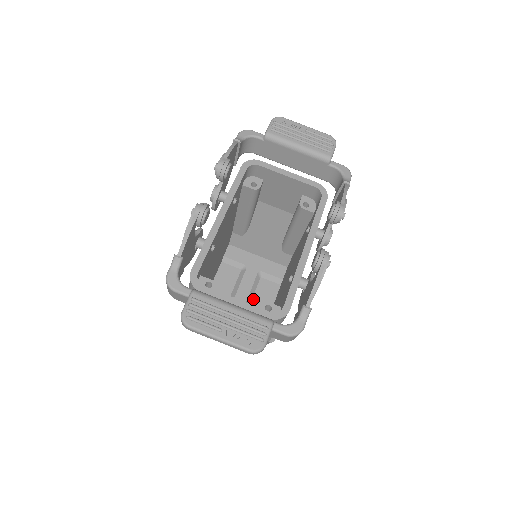
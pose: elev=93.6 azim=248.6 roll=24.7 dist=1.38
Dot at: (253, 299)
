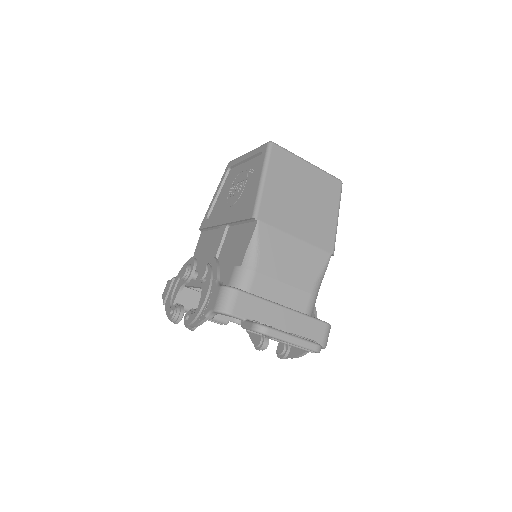
Dot at: occluded
